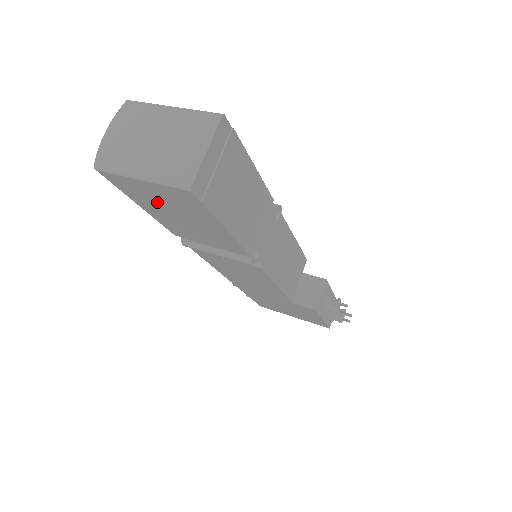
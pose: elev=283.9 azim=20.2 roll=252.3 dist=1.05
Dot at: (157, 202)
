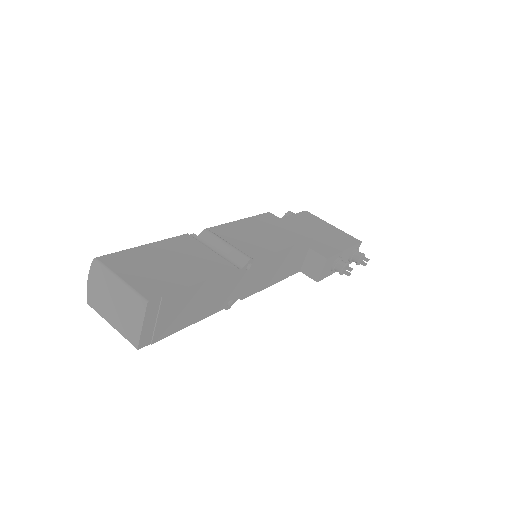
Dot at: occluded
